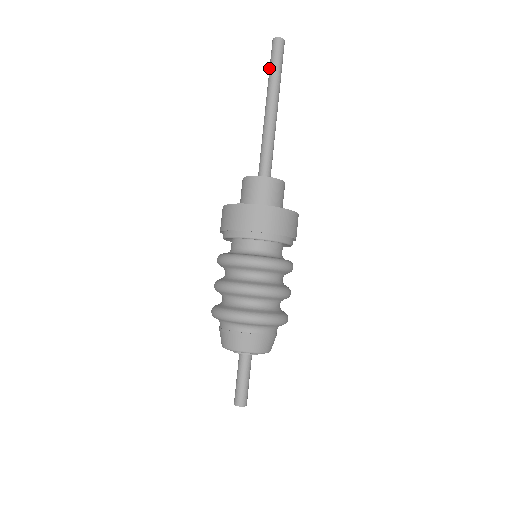
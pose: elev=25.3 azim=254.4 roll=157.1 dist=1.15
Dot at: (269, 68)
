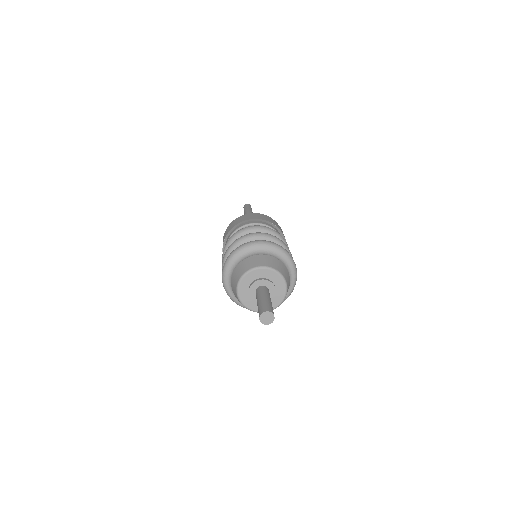
Dot at: (246, 208)
